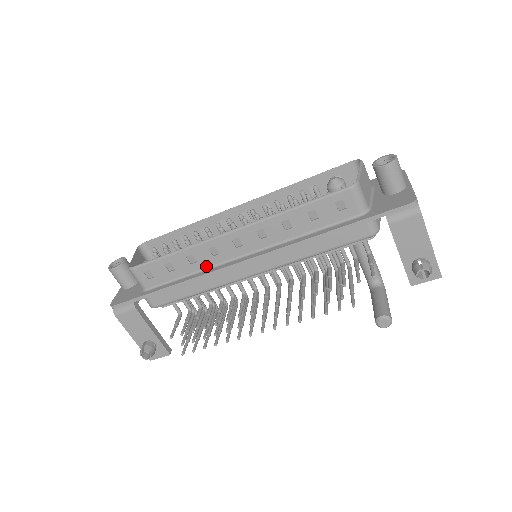
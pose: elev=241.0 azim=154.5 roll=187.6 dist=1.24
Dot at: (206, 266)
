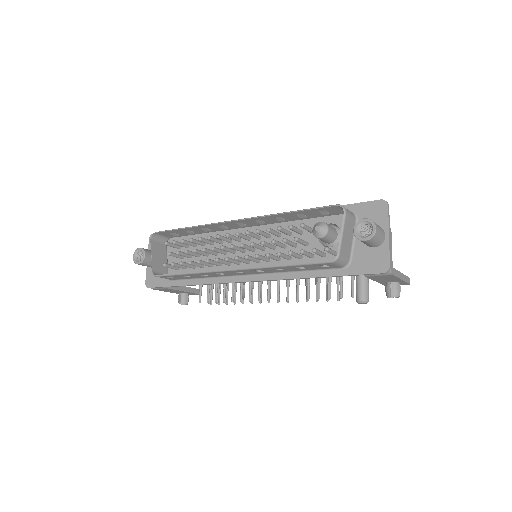
Dot at: (216, 276)
